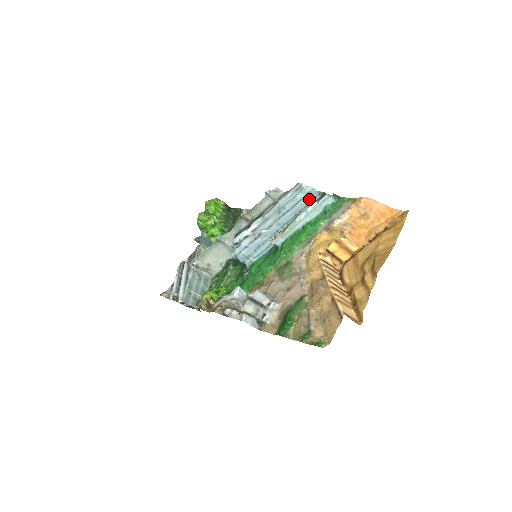
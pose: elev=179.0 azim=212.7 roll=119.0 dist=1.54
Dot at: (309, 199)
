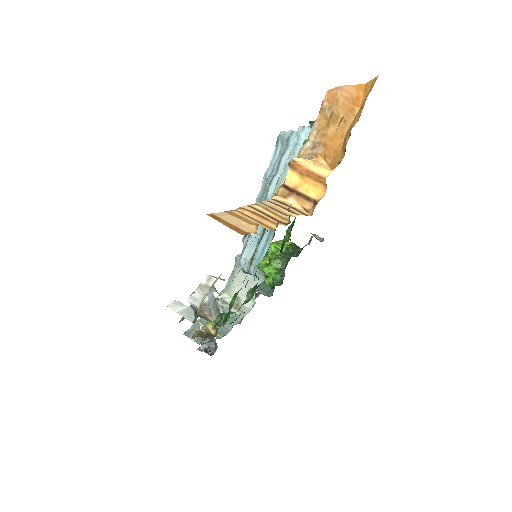
Dot at: occluded
